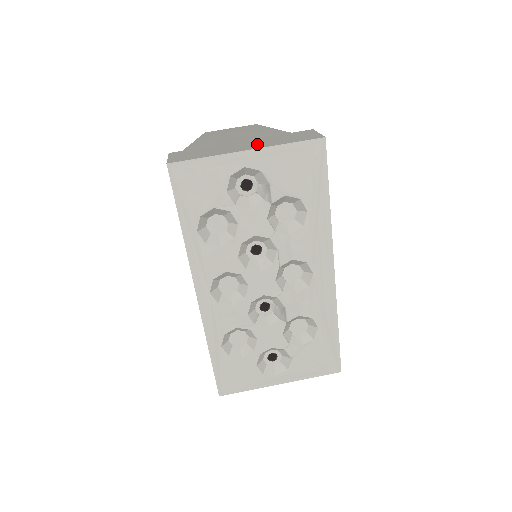
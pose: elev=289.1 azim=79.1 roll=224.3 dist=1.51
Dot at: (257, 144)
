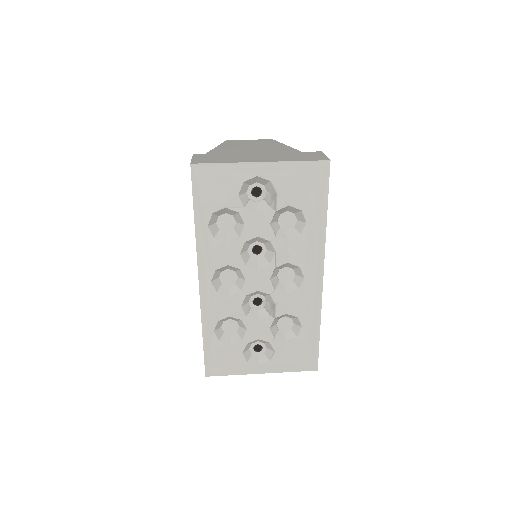
Dot at: (271, 158)
